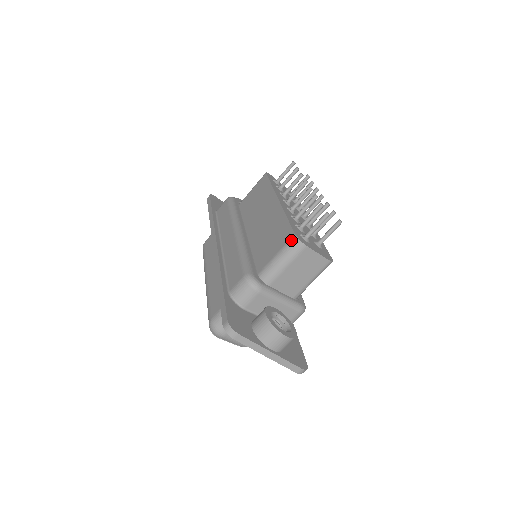
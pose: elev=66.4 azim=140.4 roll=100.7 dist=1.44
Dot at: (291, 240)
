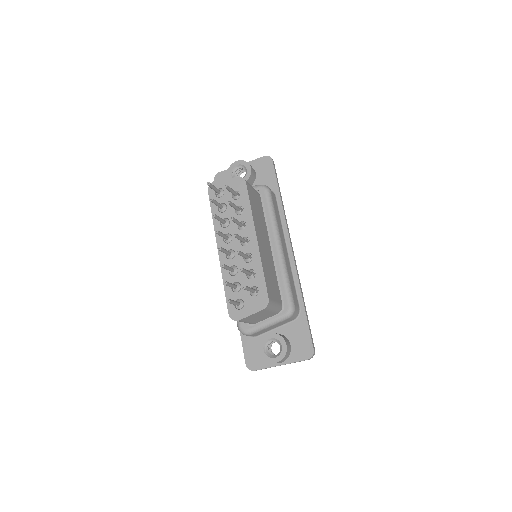
Dot at: occluded
